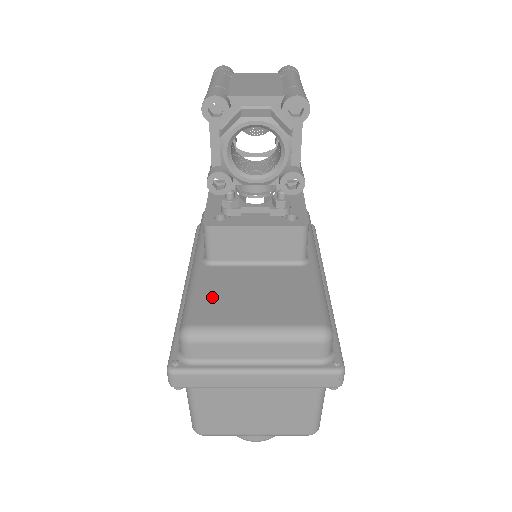
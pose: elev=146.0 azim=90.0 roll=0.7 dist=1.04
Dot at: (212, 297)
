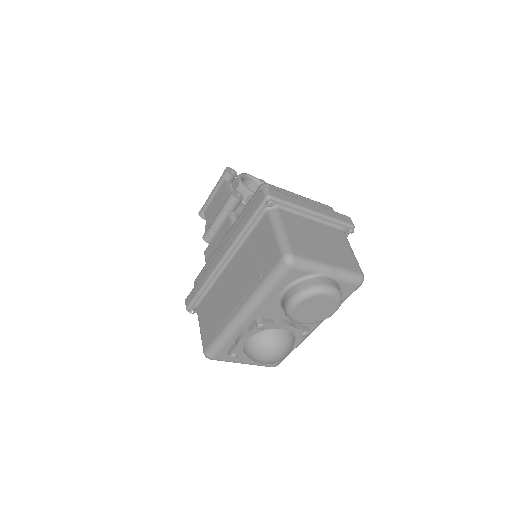
Dot at: occluded
